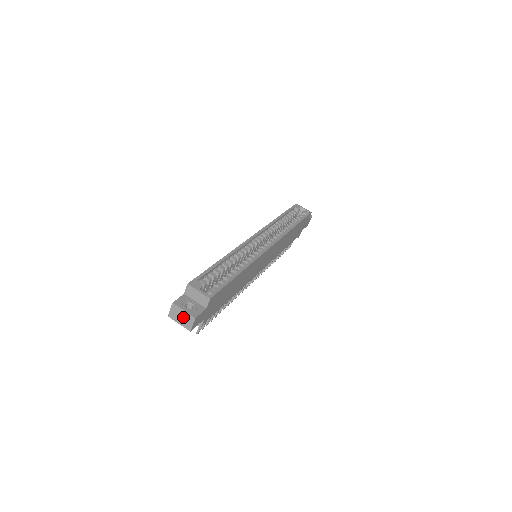
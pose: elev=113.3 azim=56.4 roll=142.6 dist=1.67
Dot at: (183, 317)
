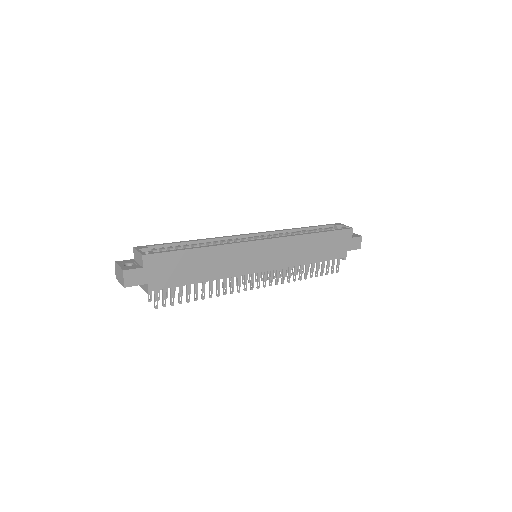
Dot at: (120, 274)
